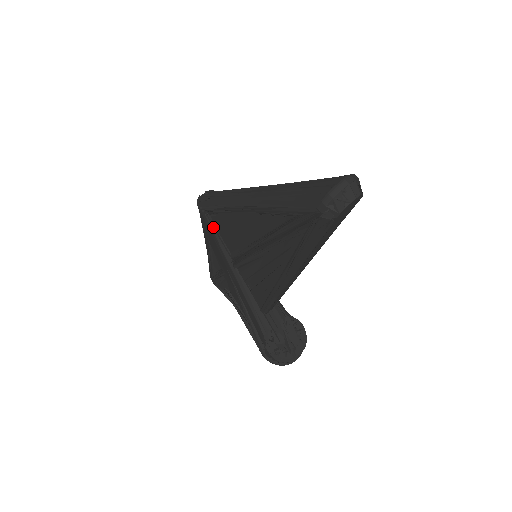
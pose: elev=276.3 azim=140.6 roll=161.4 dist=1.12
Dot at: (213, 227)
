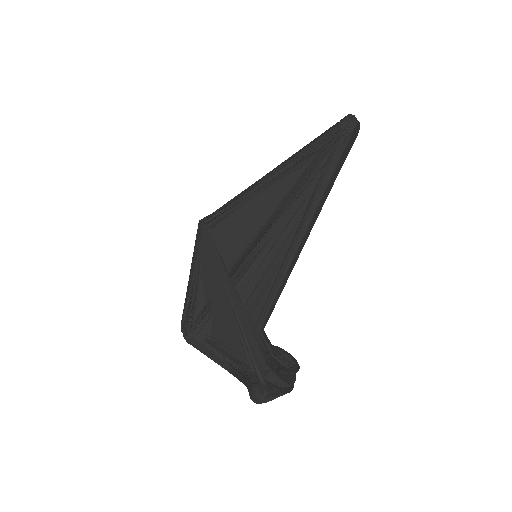
Dot at: (213, 242)
